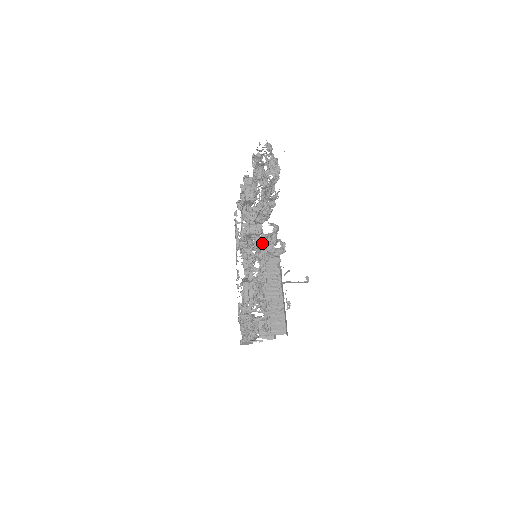
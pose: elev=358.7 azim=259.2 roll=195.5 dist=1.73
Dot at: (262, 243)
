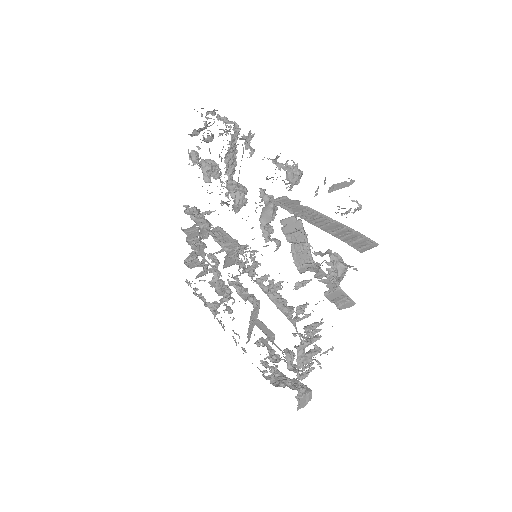
Dot at: (265, 197)
